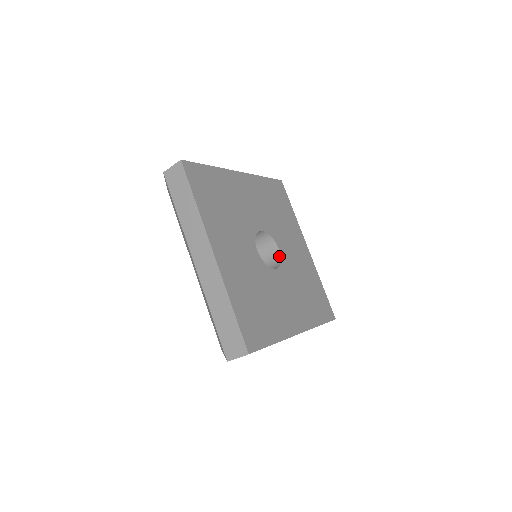
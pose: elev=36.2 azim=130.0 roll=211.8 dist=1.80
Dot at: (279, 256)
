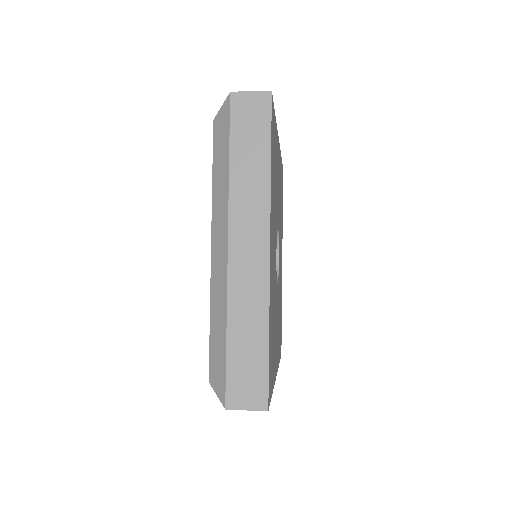
Dot at: occluded
